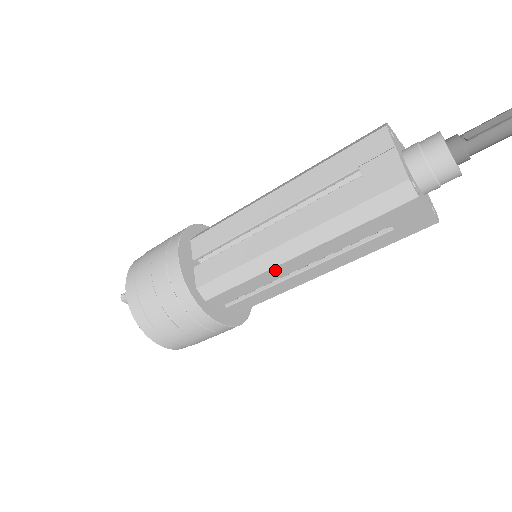
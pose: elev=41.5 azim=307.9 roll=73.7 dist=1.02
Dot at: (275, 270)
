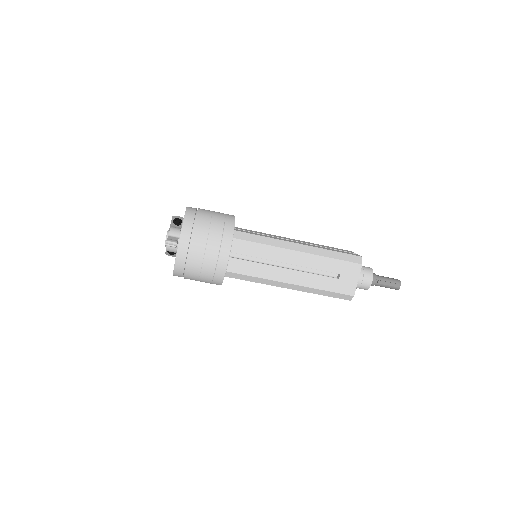
Dot at: (271, 285)
